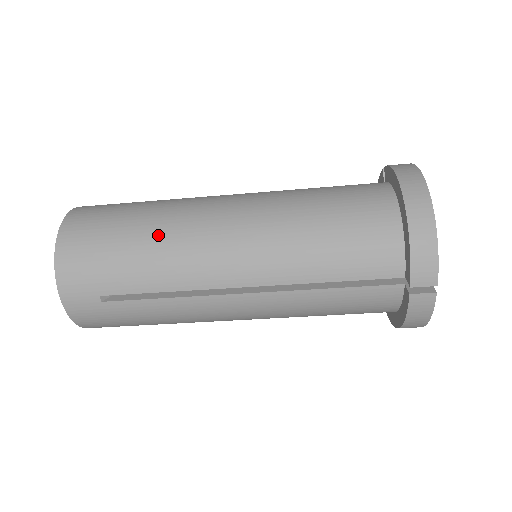
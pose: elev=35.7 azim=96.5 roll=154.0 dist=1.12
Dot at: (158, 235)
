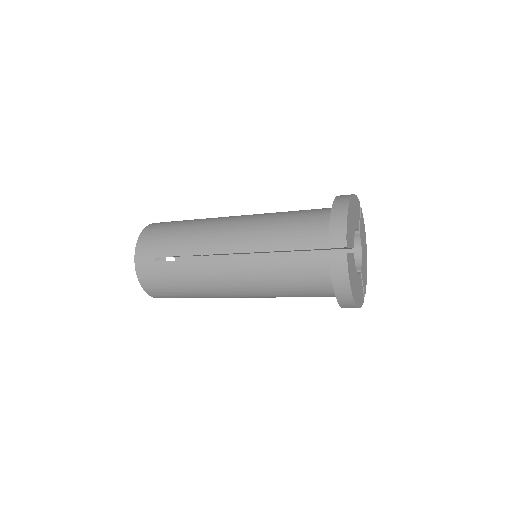
Dot at: (195, 226)
